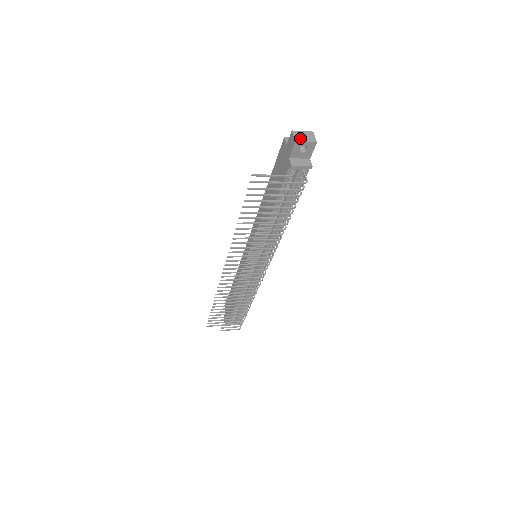
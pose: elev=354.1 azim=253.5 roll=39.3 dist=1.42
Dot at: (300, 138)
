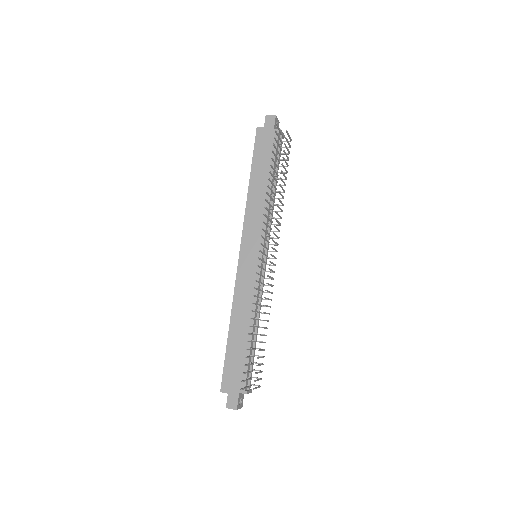
Dot at: (274, 117)
